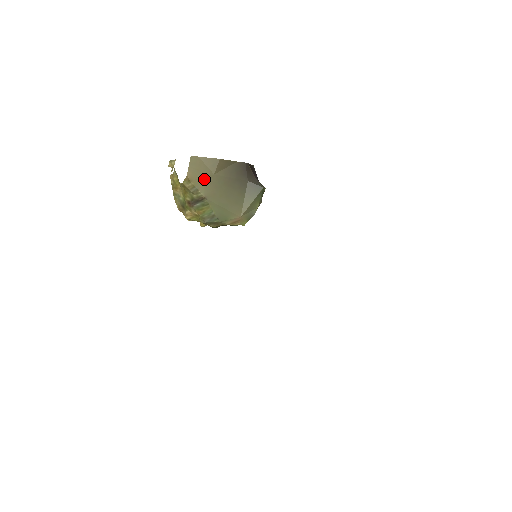
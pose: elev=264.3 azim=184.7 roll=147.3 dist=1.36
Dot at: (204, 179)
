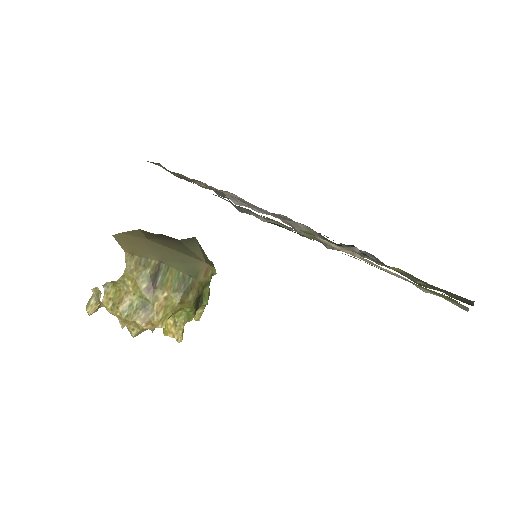
Dot at: (143, 247)
